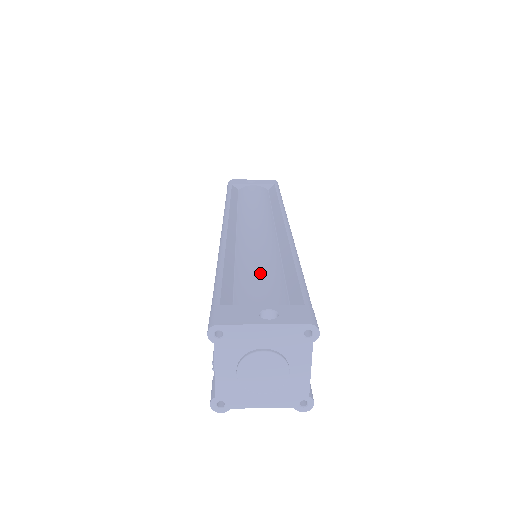
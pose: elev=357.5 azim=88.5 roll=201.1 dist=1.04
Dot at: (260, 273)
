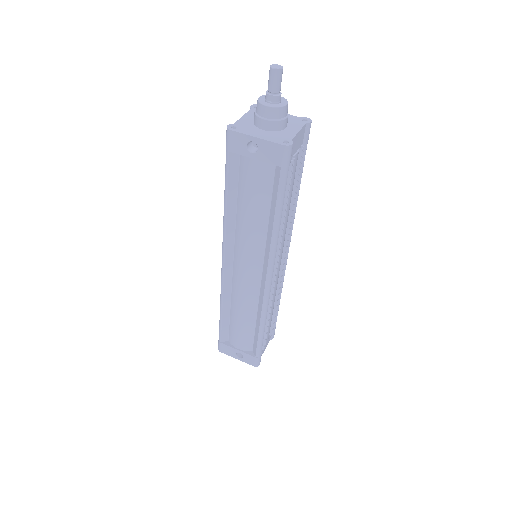
Dot at: (240, 327)
